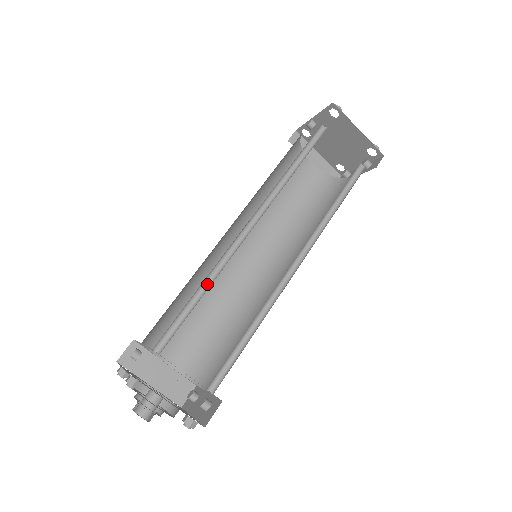
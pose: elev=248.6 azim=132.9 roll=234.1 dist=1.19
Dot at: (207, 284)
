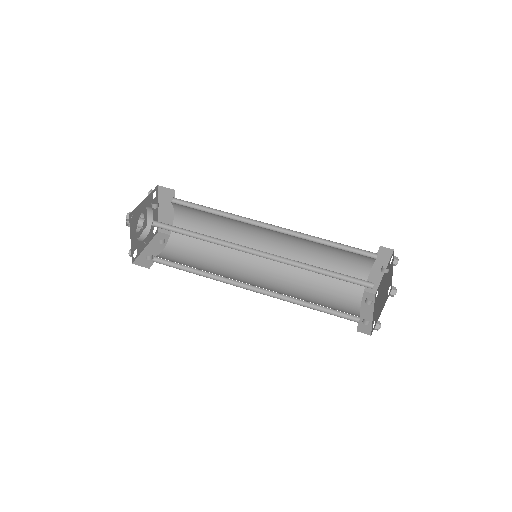
Dot at: (207, 237)
